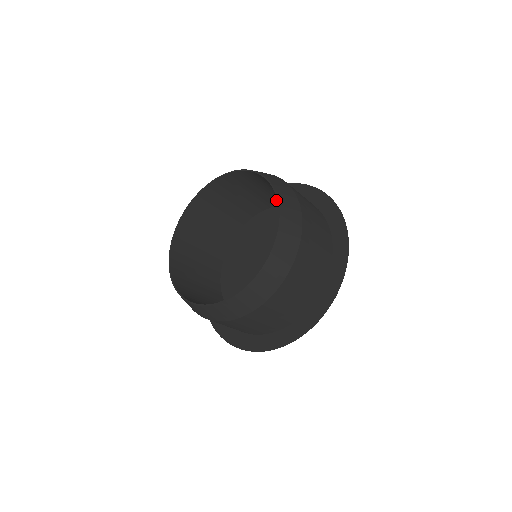
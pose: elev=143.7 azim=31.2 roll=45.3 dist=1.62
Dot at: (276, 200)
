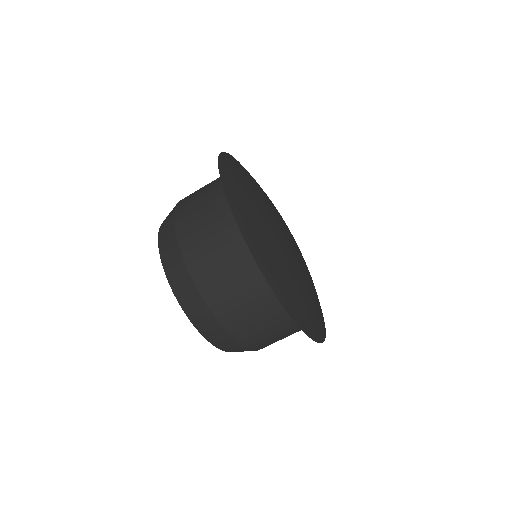
Dot at: occluded
